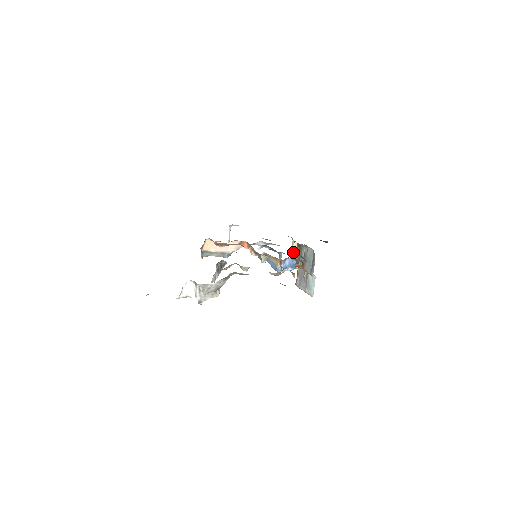
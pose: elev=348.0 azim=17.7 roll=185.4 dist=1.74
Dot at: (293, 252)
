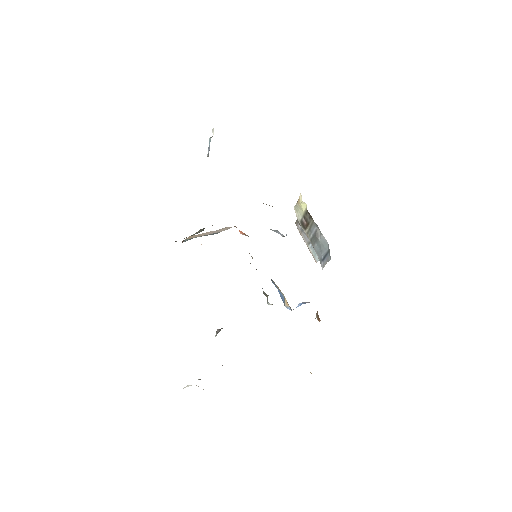
Dot at: (299, 208)
